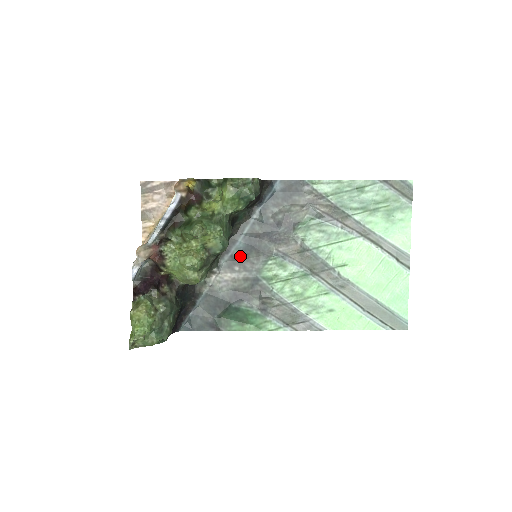
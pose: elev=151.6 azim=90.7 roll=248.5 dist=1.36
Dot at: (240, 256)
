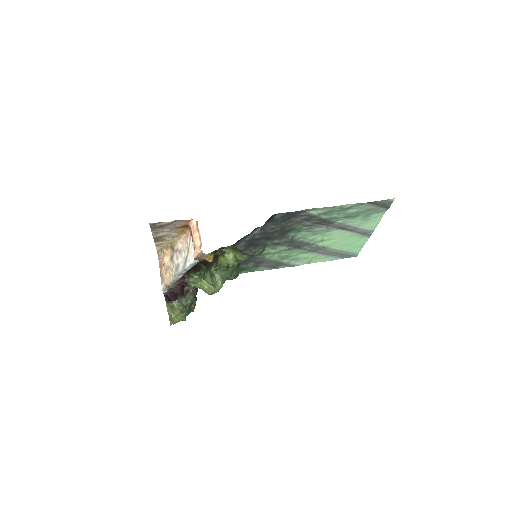
Dot at: (241, 249)
